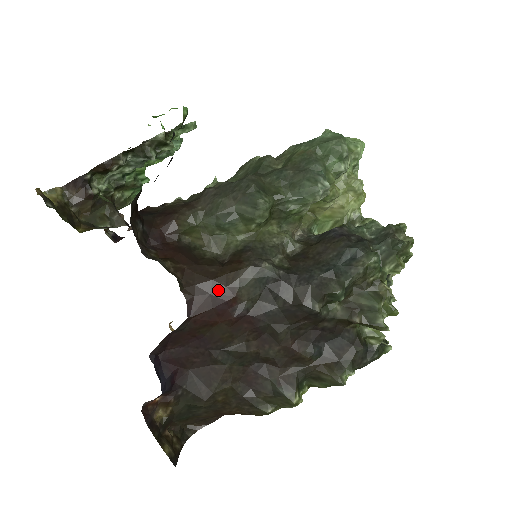
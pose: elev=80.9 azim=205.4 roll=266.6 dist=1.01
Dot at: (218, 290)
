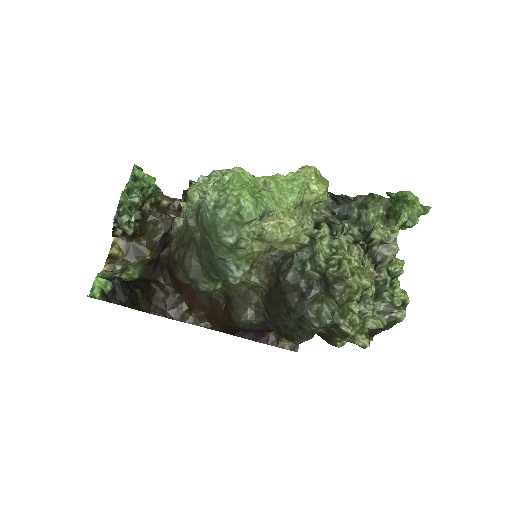
Dot at: (231, 327)
